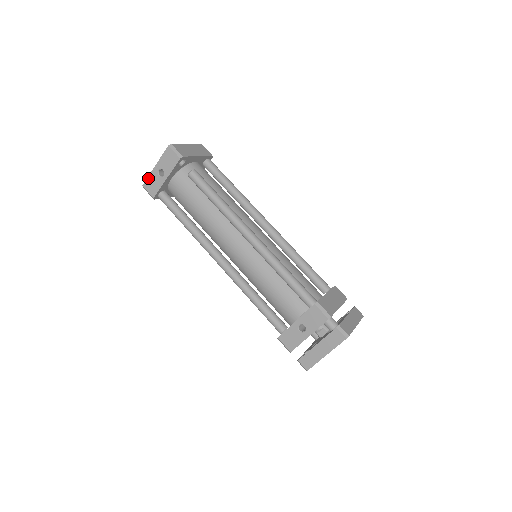
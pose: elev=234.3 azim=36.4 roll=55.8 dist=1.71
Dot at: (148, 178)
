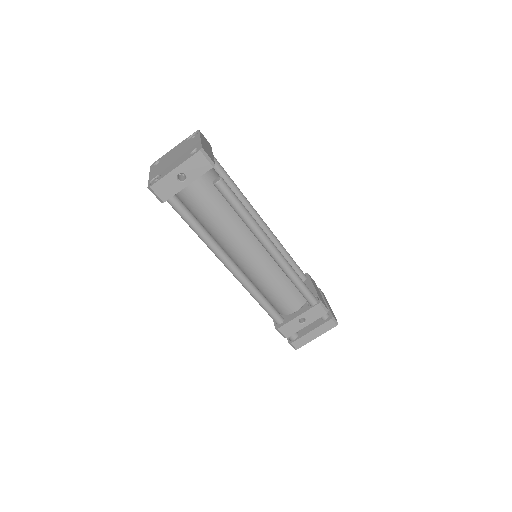
Dot at: (161, 180)
